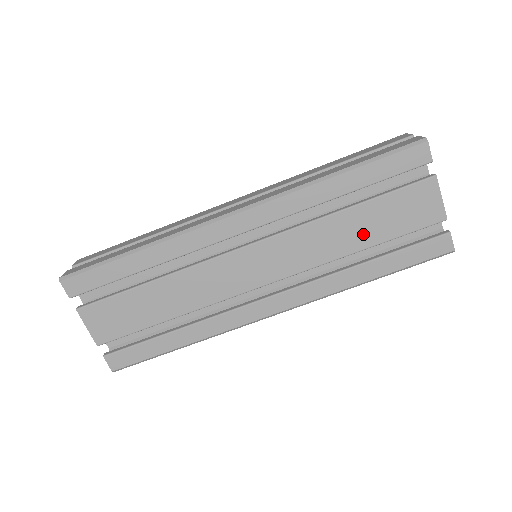
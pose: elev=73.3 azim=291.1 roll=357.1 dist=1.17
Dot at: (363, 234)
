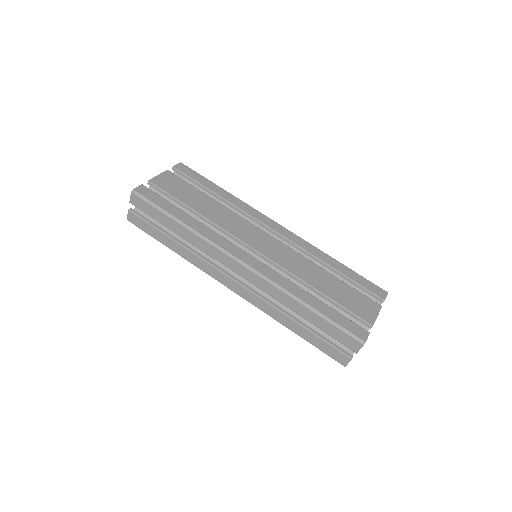
Dot at: (325, 286)
